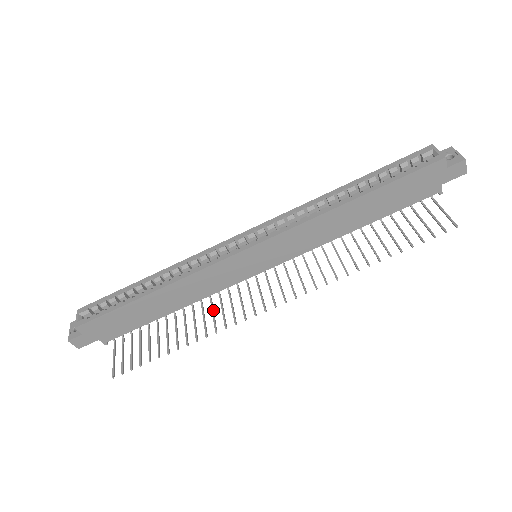
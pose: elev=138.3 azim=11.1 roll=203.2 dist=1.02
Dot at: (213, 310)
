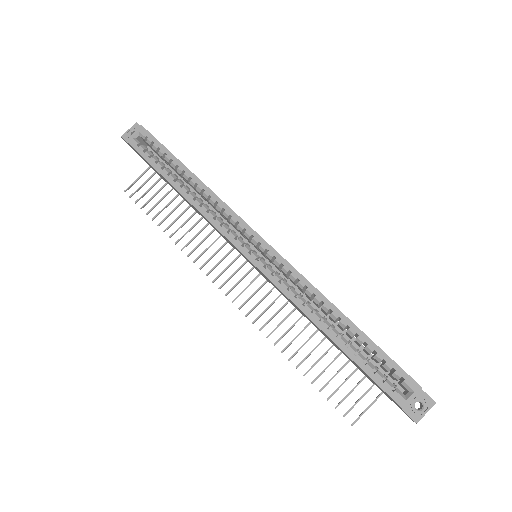
Dot at: (206, 238)
